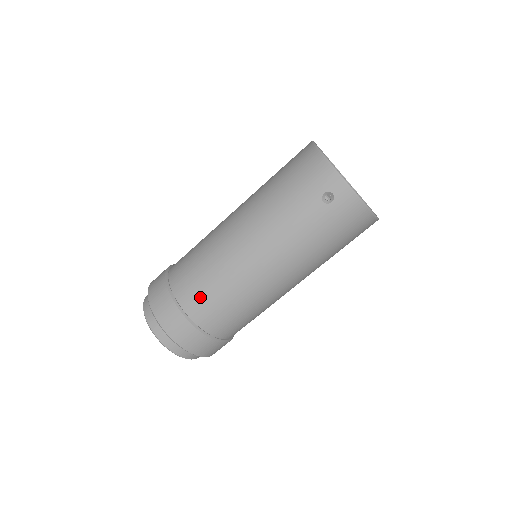
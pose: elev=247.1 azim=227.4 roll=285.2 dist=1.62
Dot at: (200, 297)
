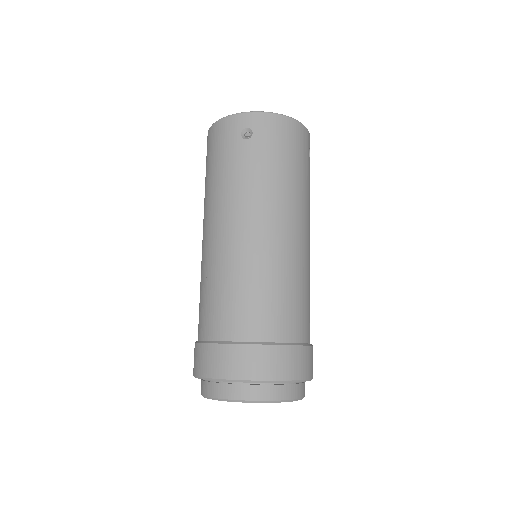
Dot at: (234, 313)
